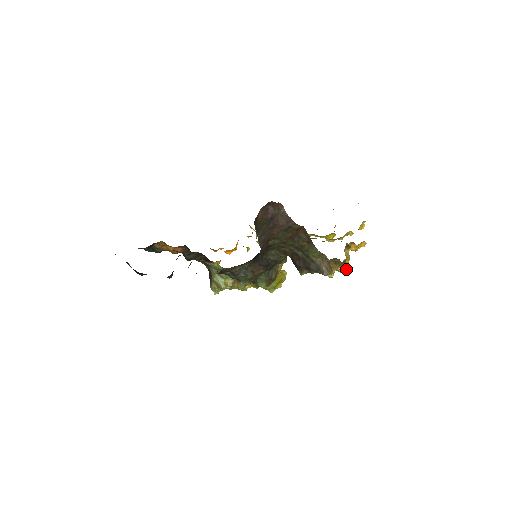
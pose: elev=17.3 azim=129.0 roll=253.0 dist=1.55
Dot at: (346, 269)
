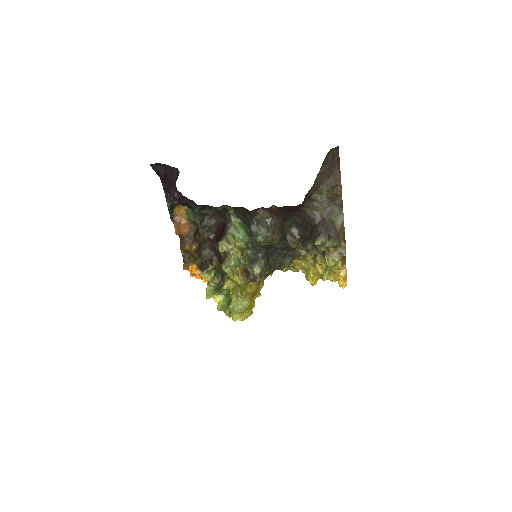
Dot at: (335, 281)
